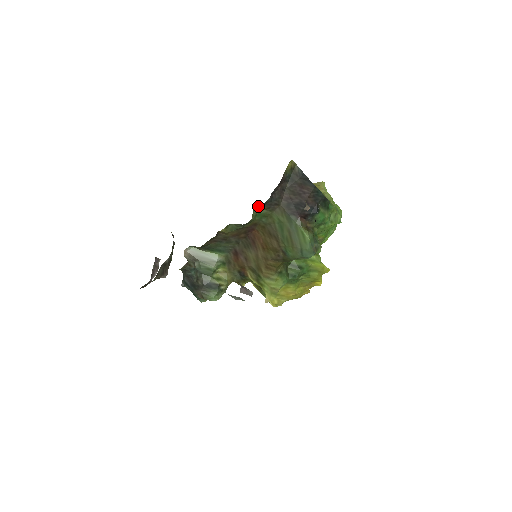
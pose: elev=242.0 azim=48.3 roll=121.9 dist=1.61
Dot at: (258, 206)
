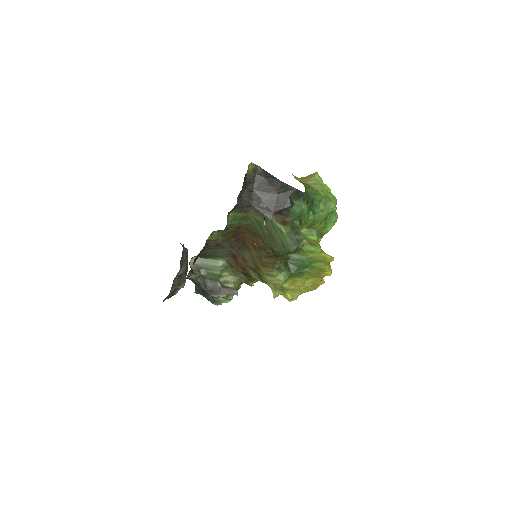
Dot at: (231, 211)
